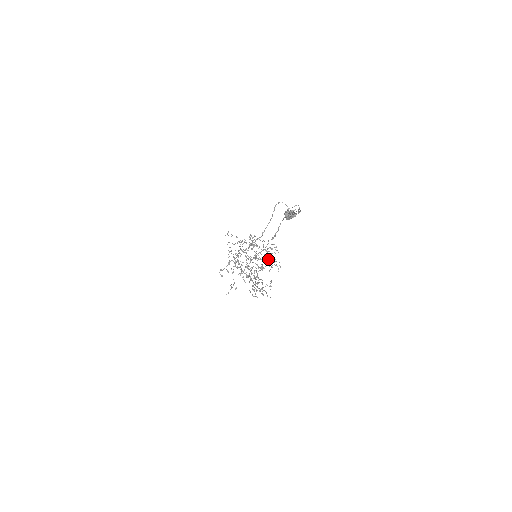
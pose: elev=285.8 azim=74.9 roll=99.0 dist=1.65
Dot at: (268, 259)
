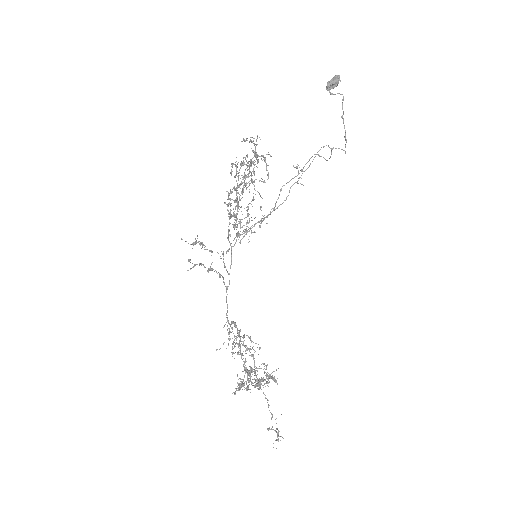
Dot at: (258, 383)
